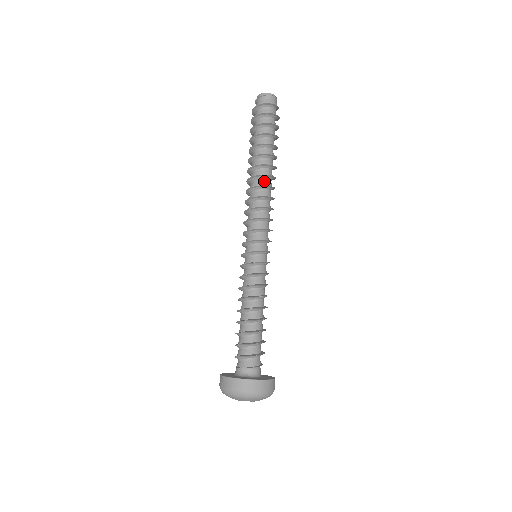
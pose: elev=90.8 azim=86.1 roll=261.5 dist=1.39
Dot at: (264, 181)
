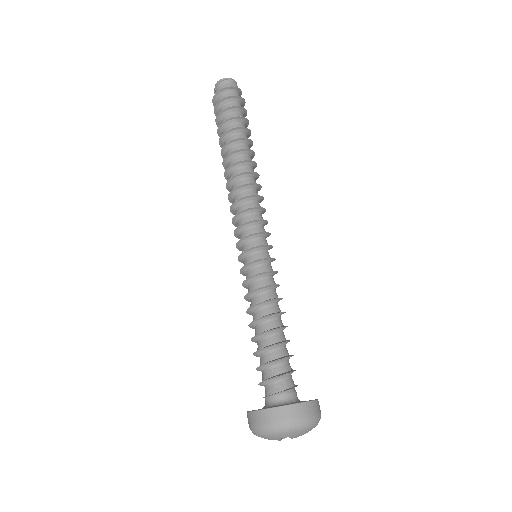
Dot at: (242, 169)
